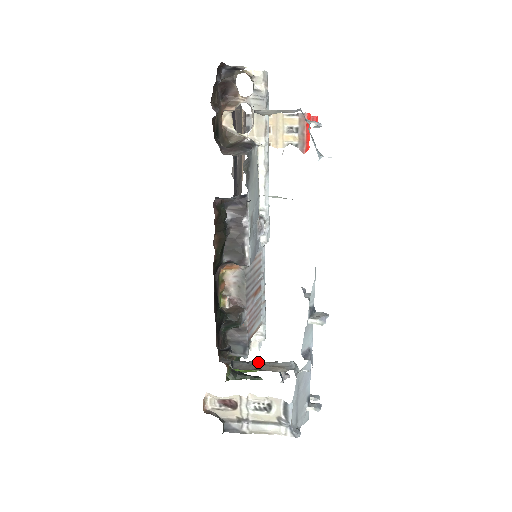
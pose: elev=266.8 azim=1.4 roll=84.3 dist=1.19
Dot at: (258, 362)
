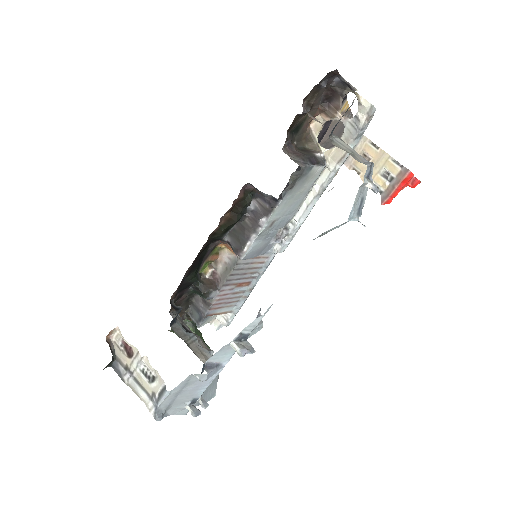
Dot at: (194, 338)
